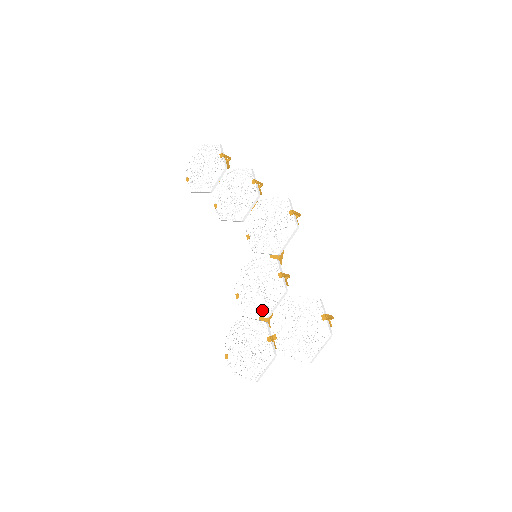
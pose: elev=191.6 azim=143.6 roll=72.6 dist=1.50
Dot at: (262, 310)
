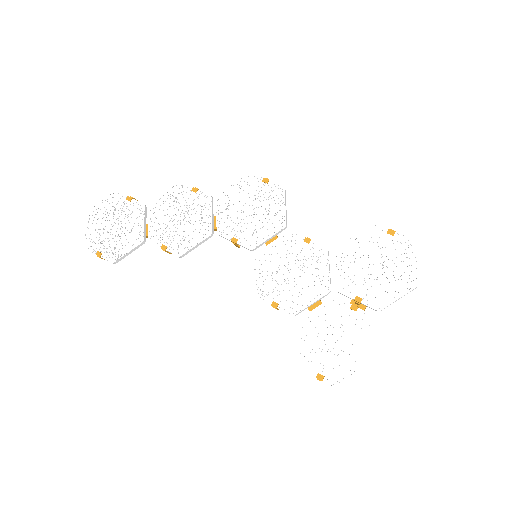
Dot at: (318, 289)
